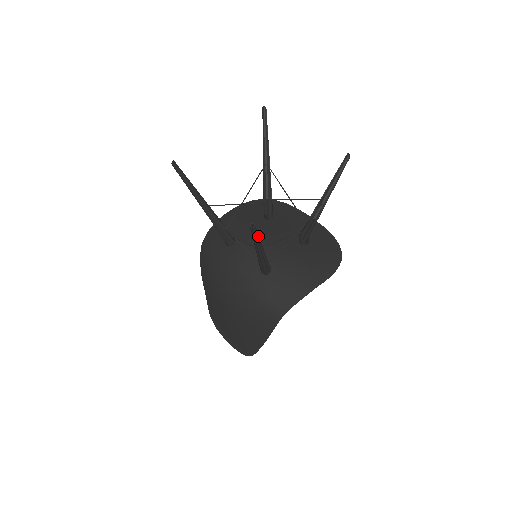
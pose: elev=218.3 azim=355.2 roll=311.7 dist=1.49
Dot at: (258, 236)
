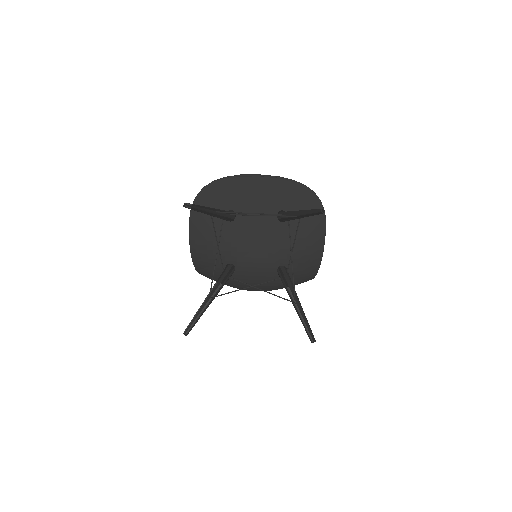
Dot at: (309, 325)
